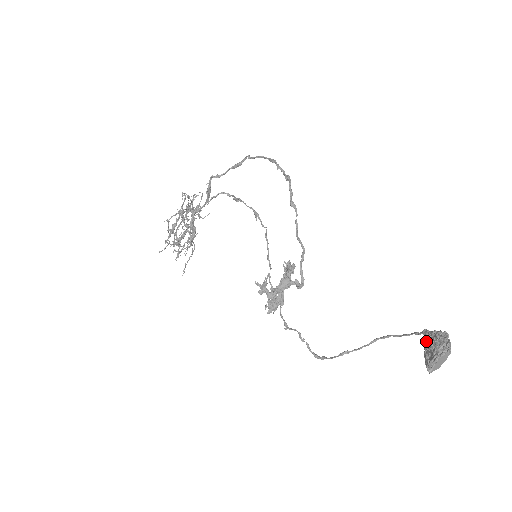
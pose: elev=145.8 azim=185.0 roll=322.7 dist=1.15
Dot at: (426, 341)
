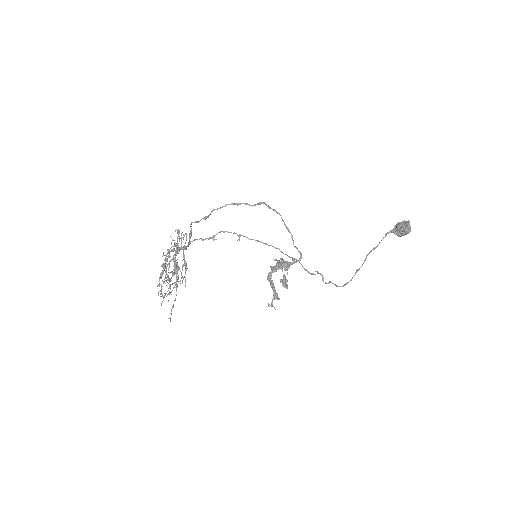
Dot at: (394, 231)
